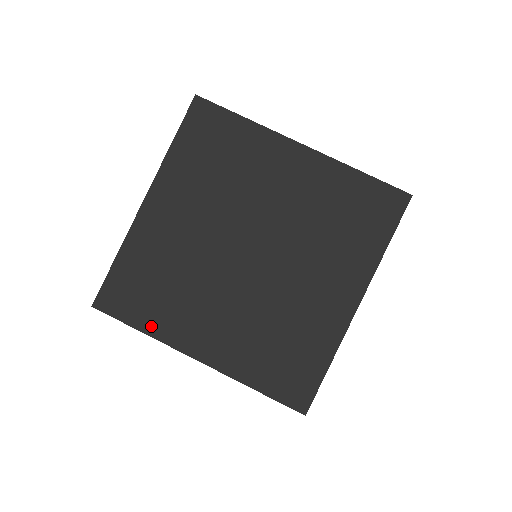
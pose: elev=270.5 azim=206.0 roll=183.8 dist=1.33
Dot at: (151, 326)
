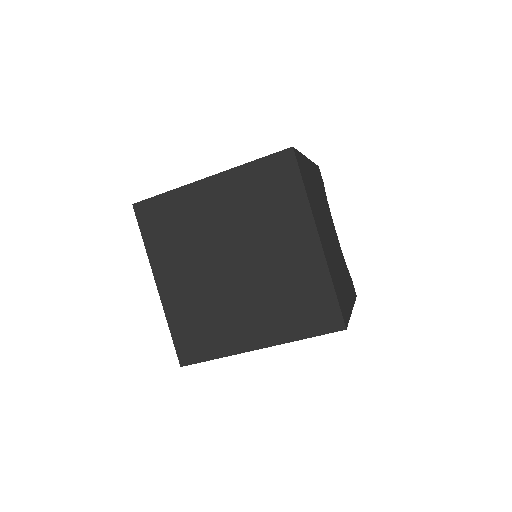
Dot at: (151, 246)
